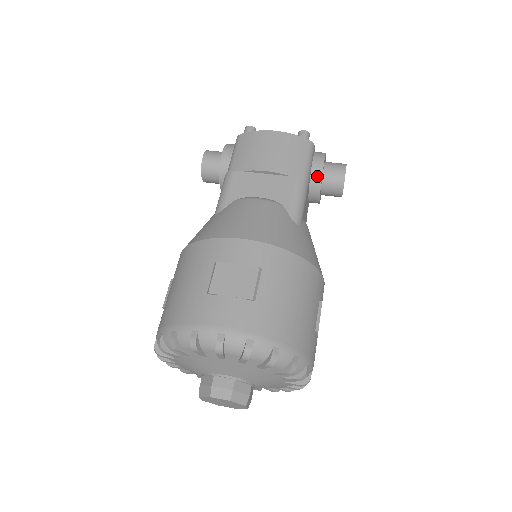
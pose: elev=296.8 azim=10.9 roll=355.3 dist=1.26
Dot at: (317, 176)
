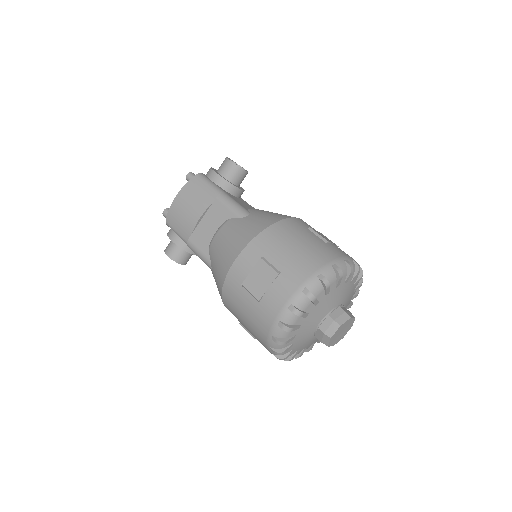
Dot at: (223, 183)
